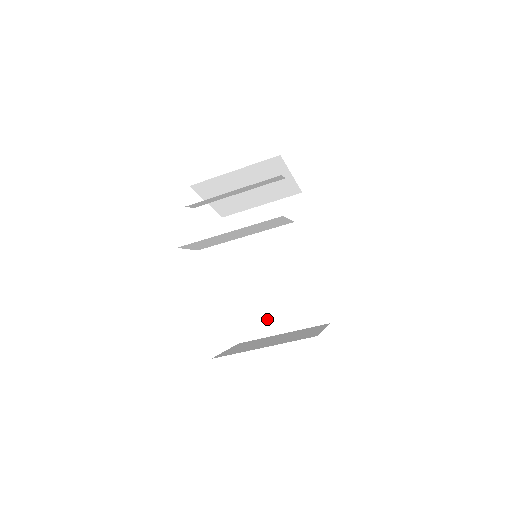
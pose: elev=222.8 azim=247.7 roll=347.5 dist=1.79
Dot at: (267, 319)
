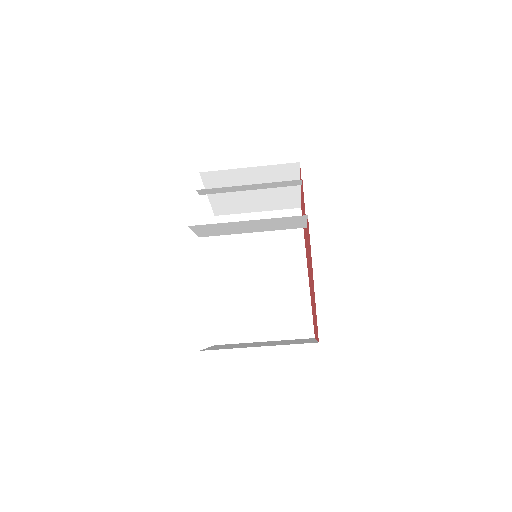
Dot at: (250, 324)
